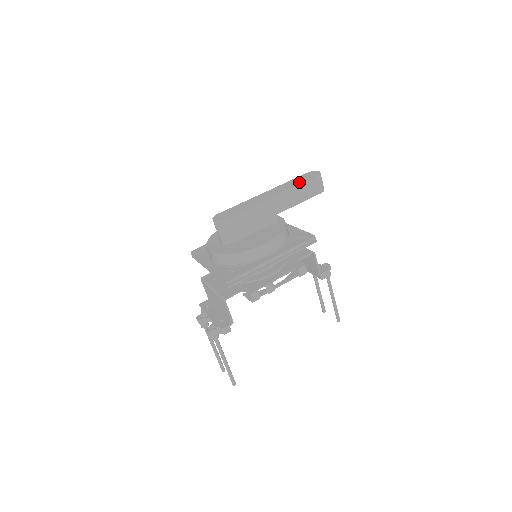
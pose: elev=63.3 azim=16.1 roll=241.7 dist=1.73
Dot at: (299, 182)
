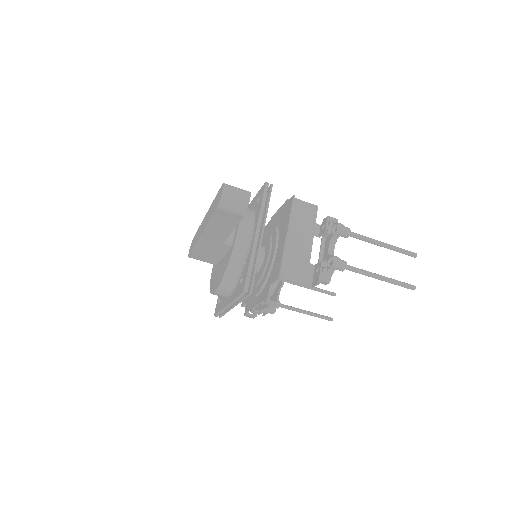
Dot at: (210, 216)
